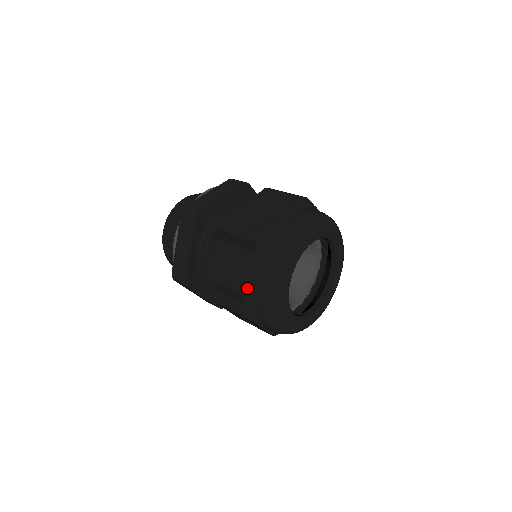
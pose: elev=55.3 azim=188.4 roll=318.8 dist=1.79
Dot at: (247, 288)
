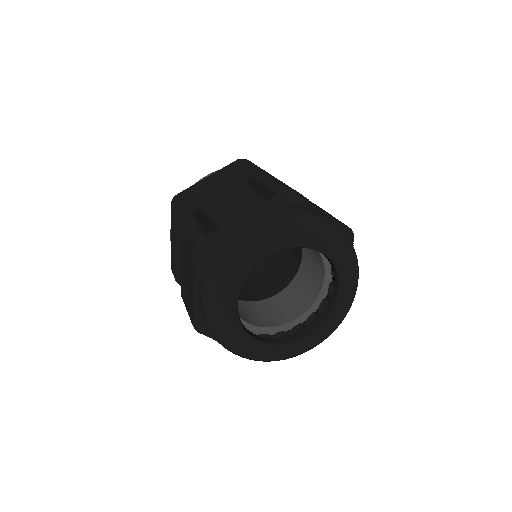
Dot at: (194, 304)
